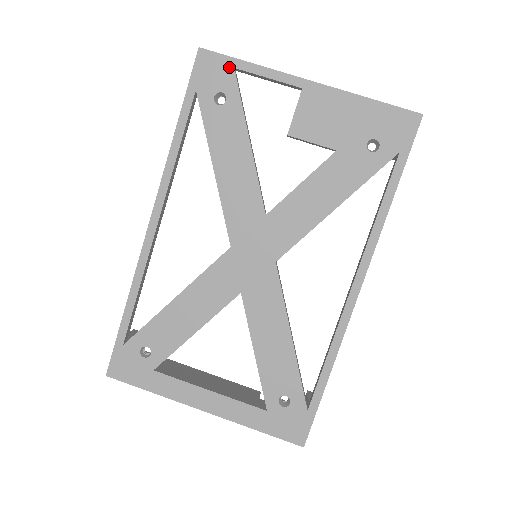
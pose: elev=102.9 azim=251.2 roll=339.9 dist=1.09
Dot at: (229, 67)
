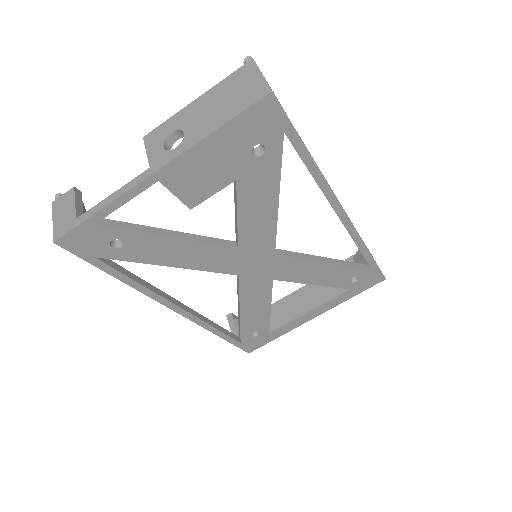
Dot at: (91, 228)
